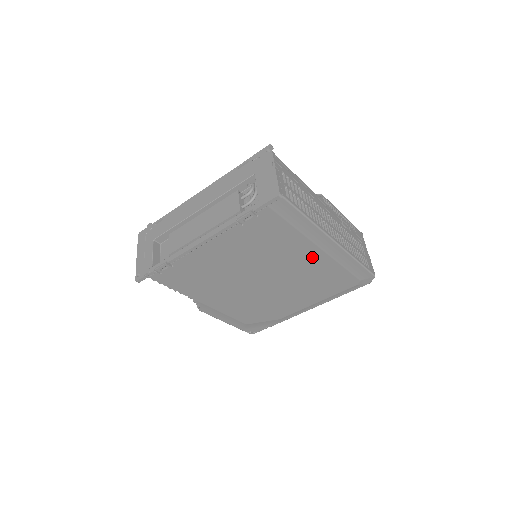
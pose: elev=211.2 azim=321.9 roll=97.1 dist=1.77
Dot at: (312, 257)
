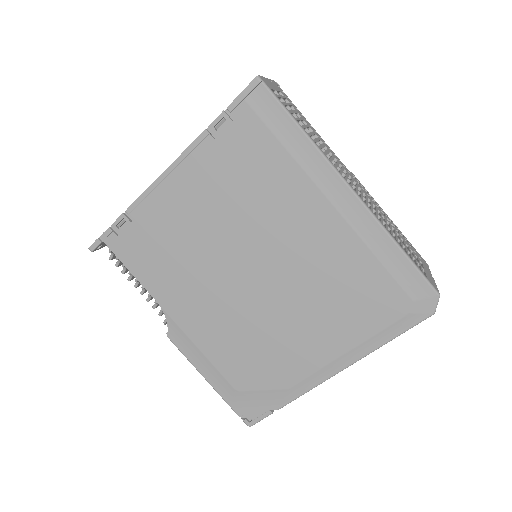
Dot at: (321, 224)
